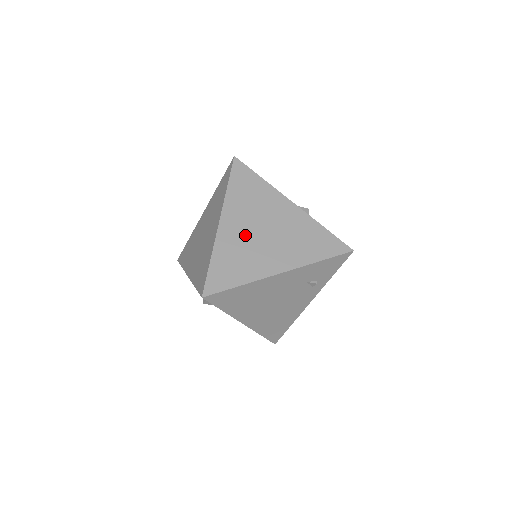
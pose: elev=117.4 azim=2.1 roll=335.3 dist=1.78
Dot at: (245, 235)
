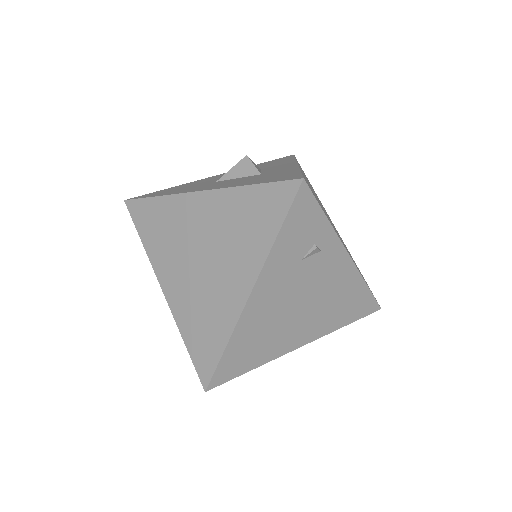
Dot at: (190, 282)
